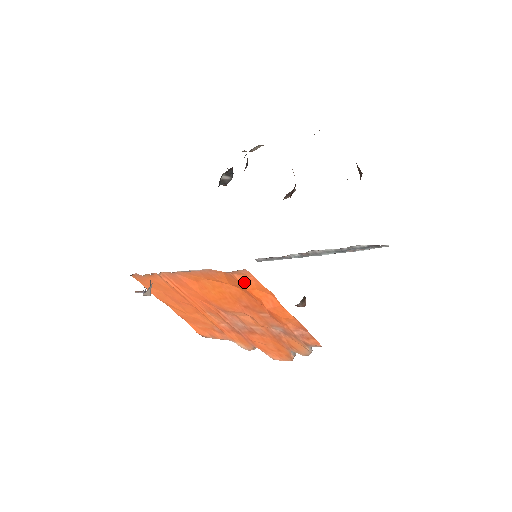
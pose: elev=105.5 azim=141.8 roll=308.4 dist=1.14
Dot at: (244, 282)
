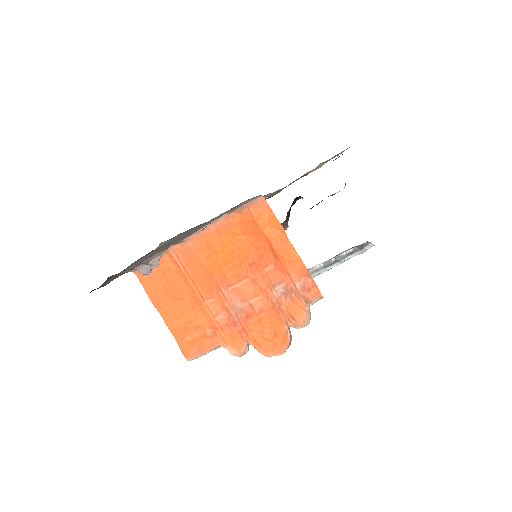
Dot at: (258, 216)
